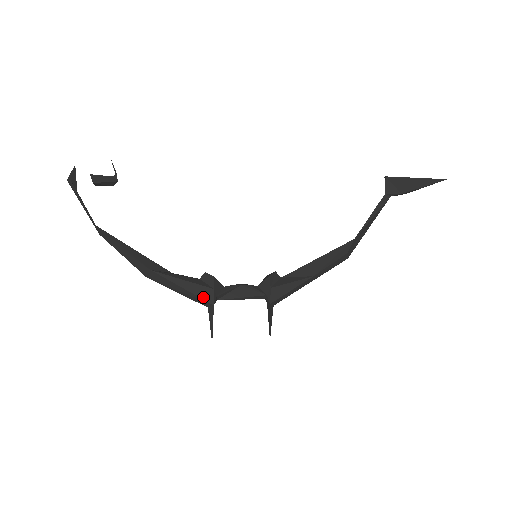
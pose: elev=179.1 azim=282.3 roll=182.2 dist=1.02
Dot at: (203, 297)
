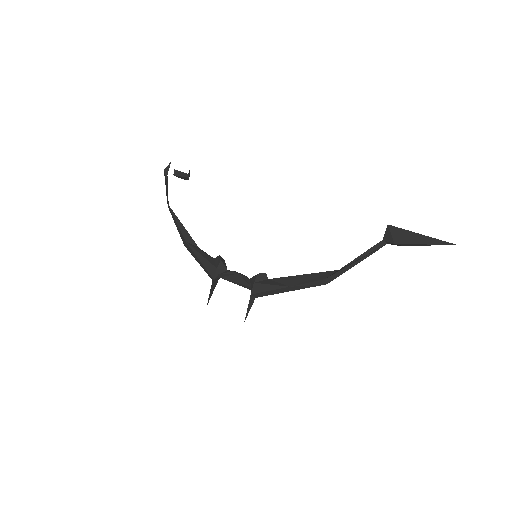
Dot at: (209, 271)
